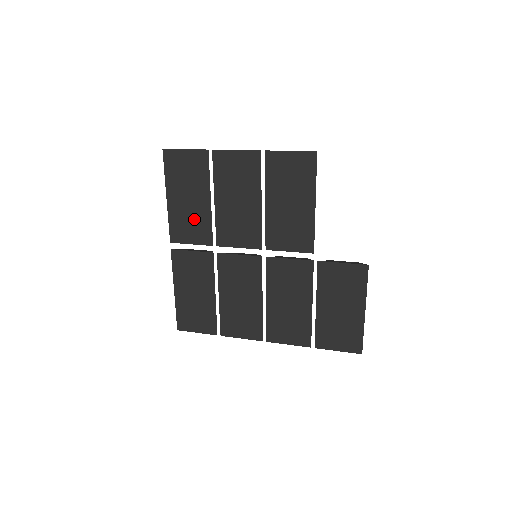
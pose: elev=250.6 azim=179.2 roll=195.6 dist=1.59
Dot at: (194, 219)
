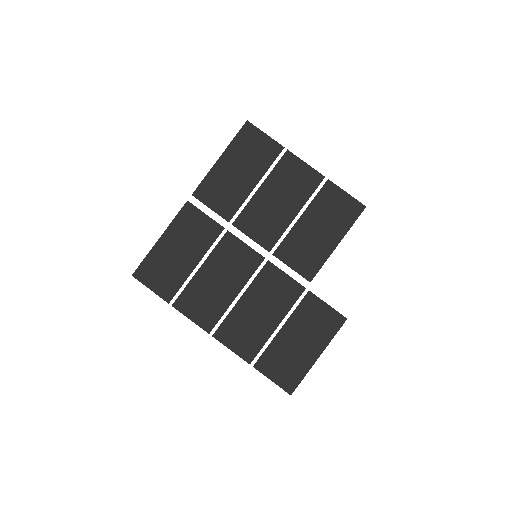
Dot at: (230, 190)
